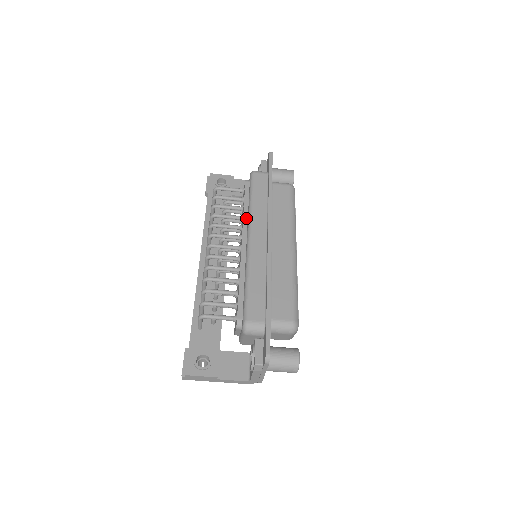
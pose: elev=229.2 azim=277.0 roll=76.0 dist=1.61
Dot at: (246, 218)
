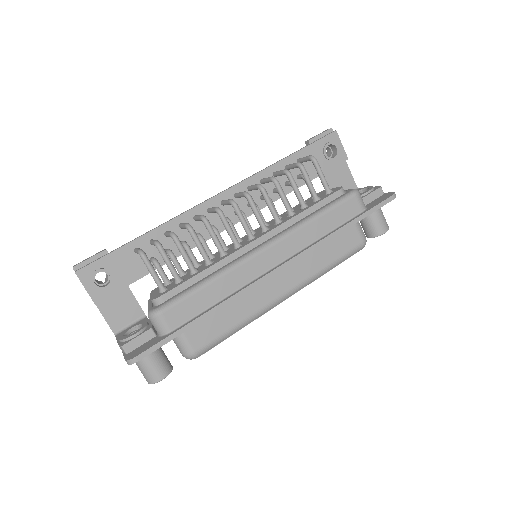
Dot at: (291, 223)
